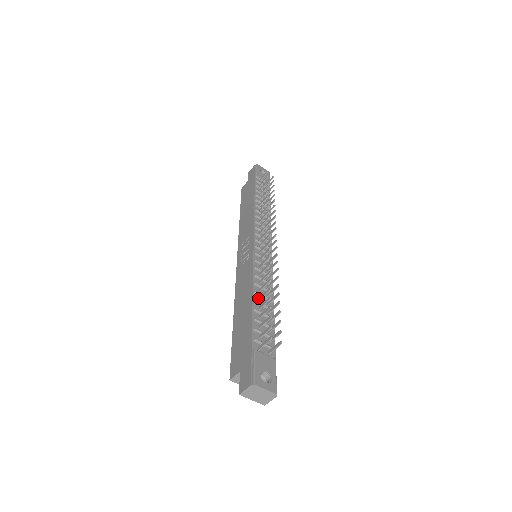
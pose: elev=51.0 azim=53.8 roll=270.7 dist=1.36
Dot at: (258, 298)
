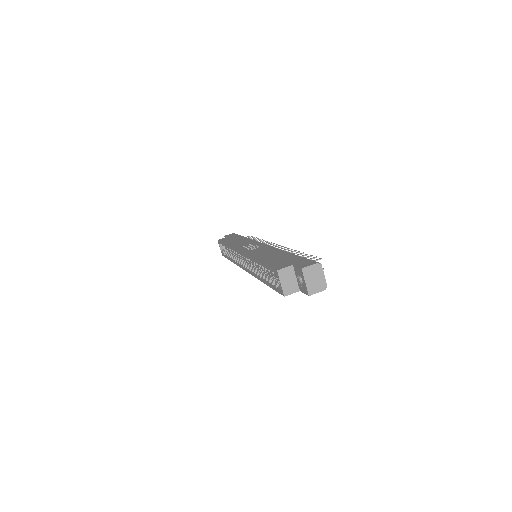
Dot at: occluded
